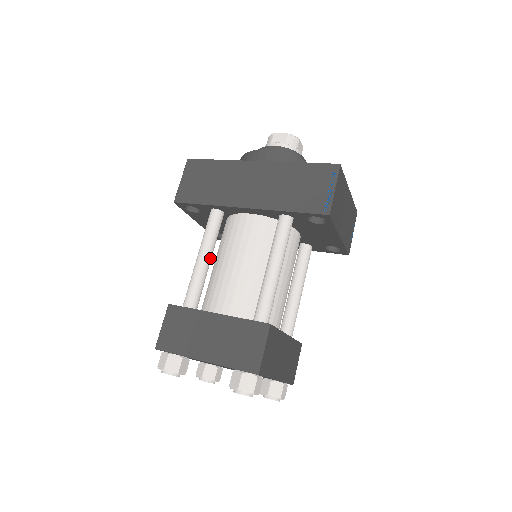
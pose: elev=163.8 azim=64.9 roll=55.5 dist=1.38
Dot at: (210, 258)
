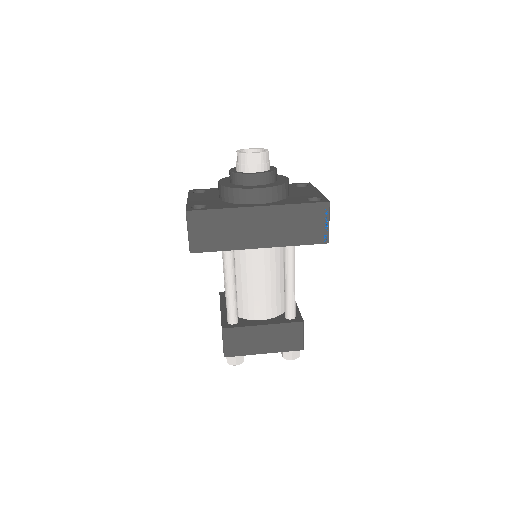
Dot at: occluded
